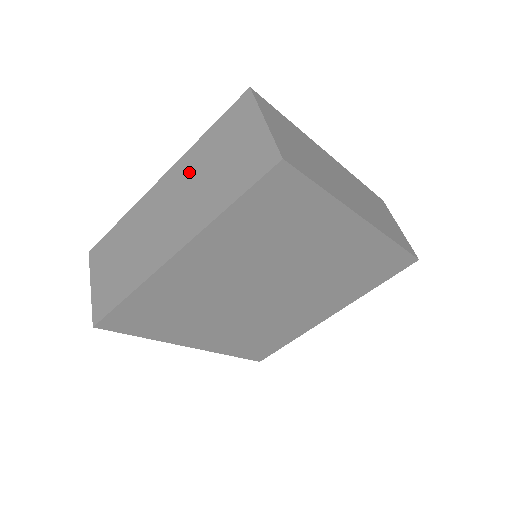
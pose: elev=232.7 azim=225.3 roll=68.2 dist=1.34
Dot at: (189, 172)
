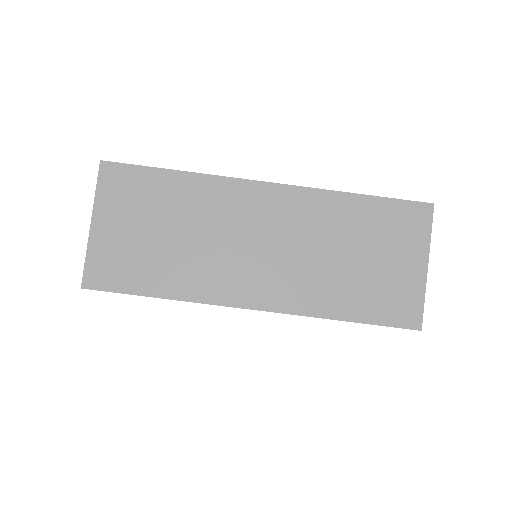
Dot at: (316, 223)
